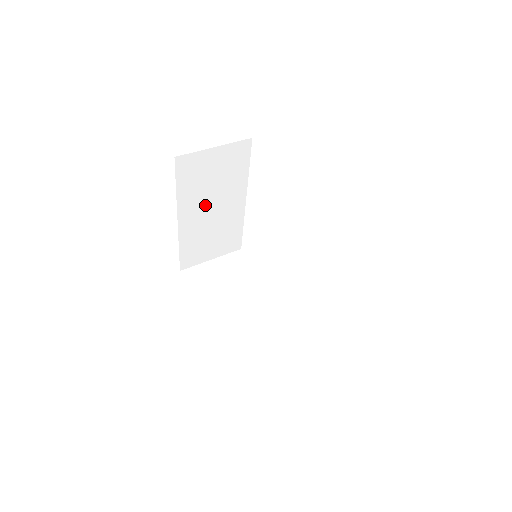
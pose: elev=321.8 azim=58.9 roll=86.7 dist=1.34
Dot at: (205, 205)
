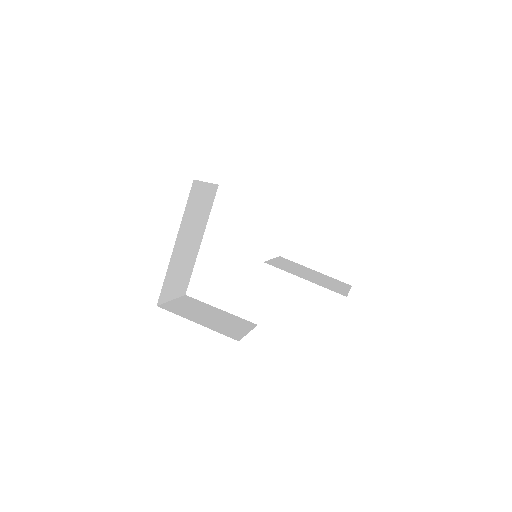
Dot at: (188, 235)
